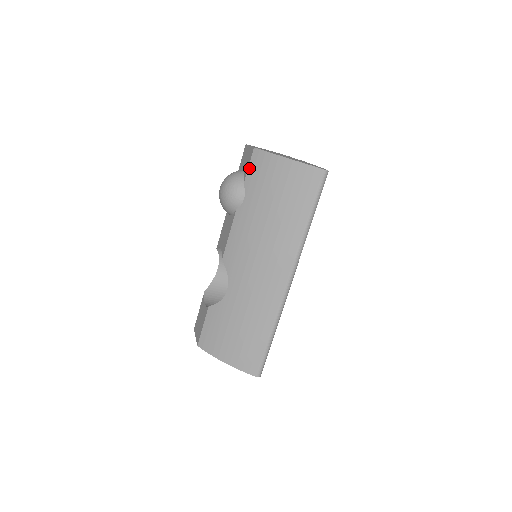
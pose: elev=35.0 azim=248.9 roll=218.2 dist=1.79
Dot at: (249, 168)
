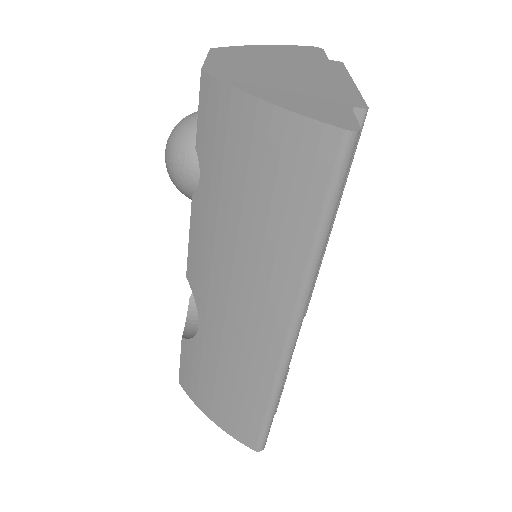
Dot at: (199, 116)
